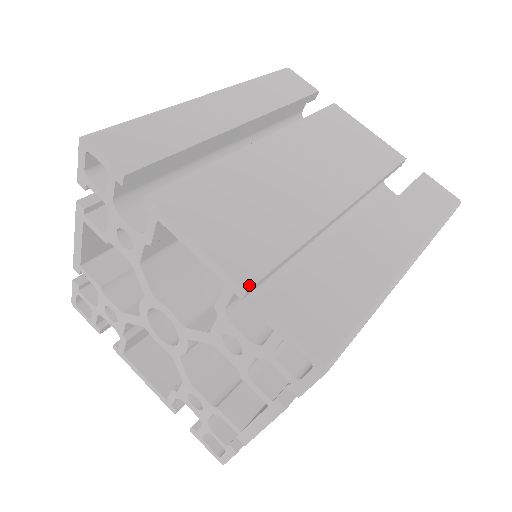
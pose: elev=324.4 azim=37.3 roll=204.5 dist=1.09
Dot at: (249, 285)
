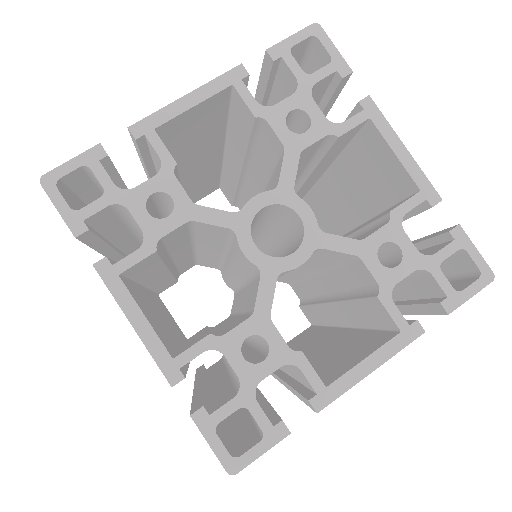
Dot at: (438, 199)
